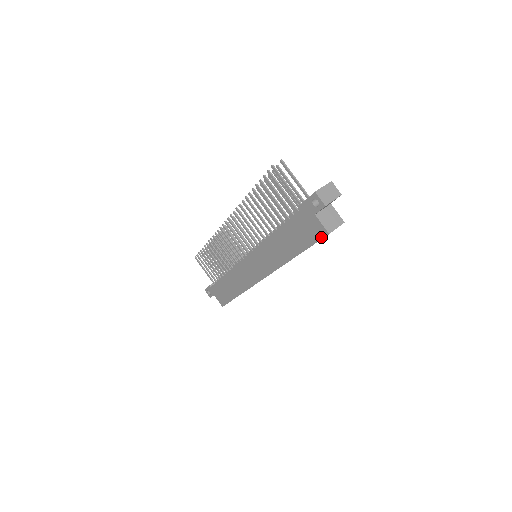
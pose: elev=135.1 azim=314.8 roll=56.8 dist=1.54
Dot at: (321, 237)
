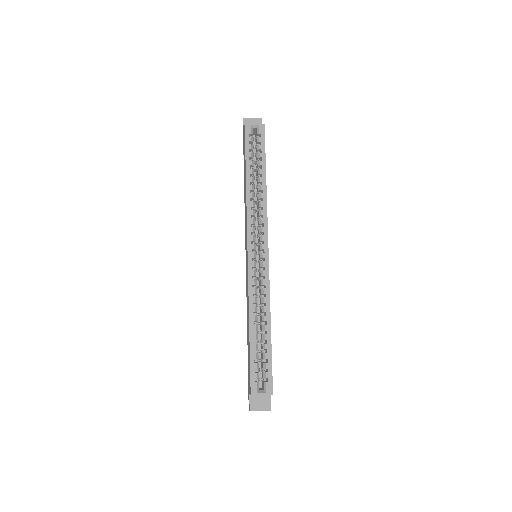
Dot at: (245, 134)
